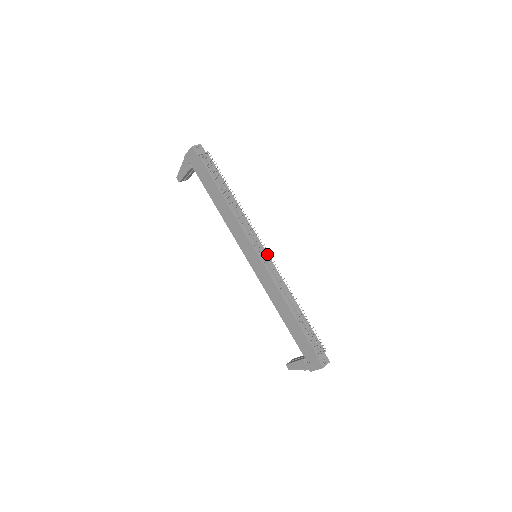
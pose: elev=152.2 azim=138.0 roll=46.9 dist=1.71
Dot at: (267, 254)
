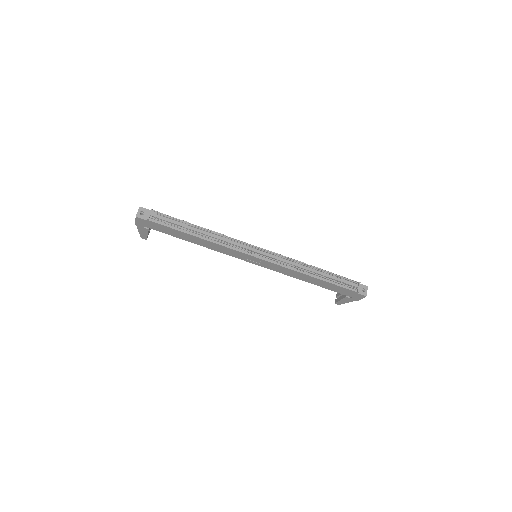
Dot at: (264, 251)
